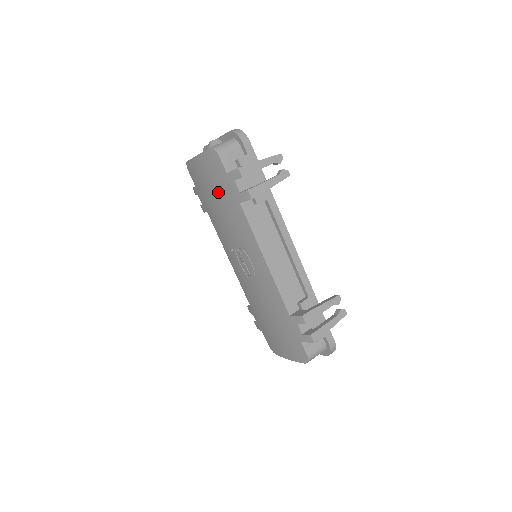
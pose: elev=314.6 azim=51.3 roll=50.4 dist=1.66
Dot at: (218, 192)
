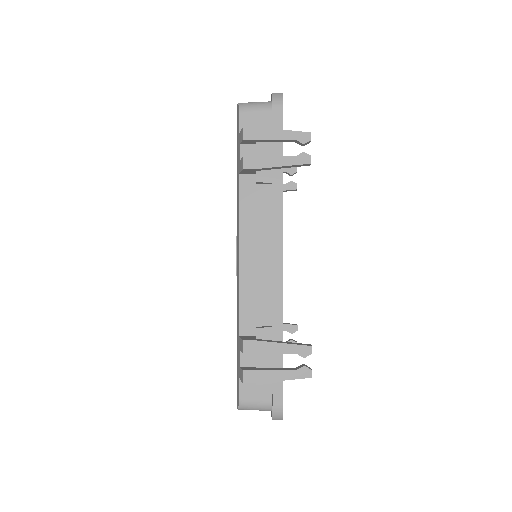
Dot at: occluded
